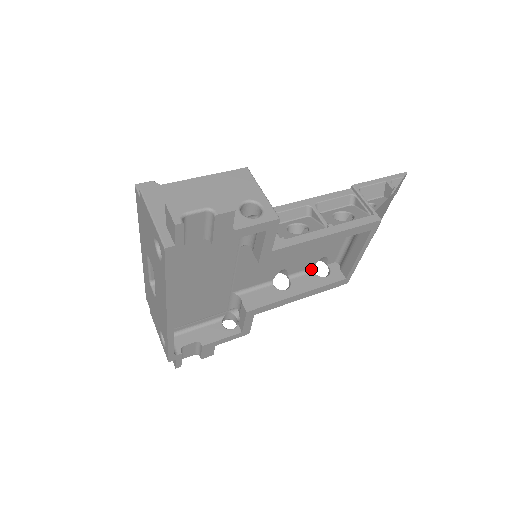
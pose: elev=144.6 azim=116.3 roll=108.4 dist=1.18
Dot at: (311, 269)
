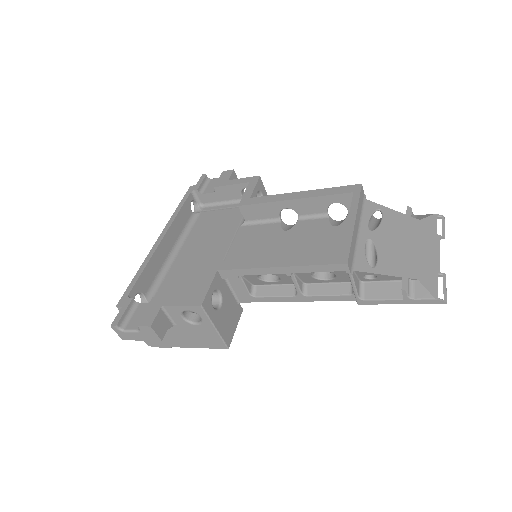
Dot at: occluded
